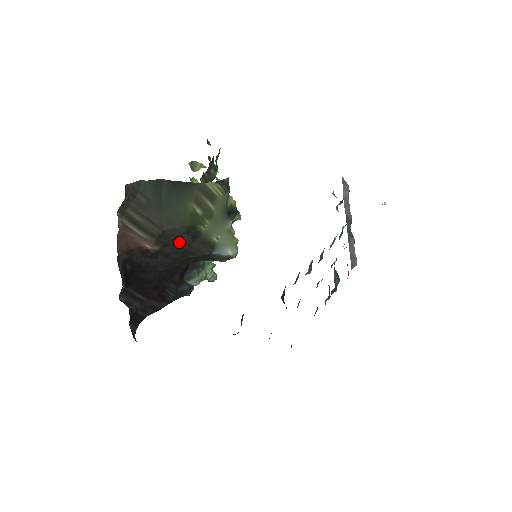
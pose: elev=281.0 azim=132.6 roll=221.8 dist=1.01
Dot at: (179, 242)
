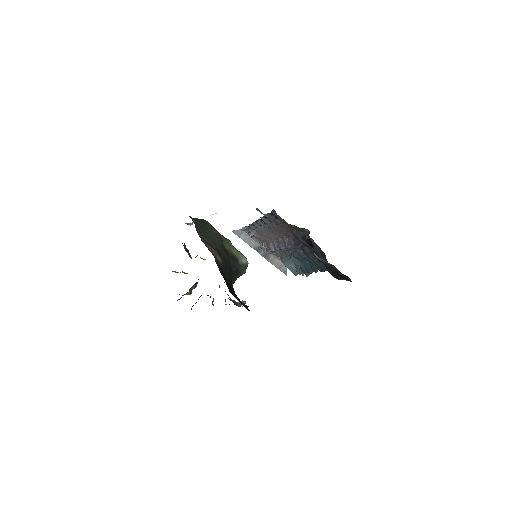
Dot at: (224, 257)
